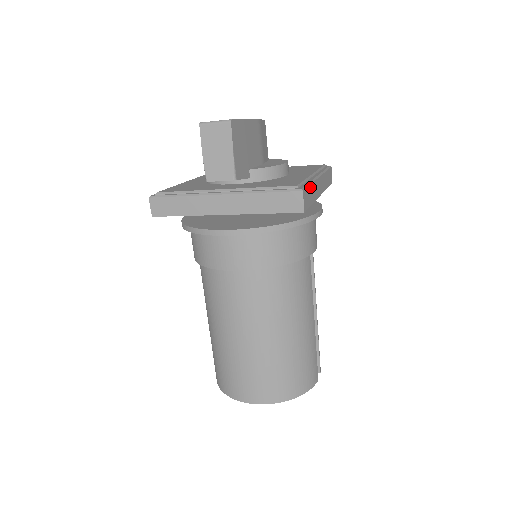
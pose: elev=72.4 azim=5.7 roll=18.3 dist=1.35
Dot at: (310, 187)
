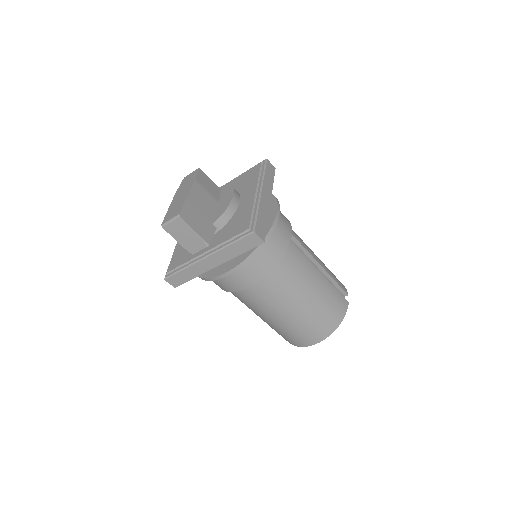
Dot at: (258, 216)
